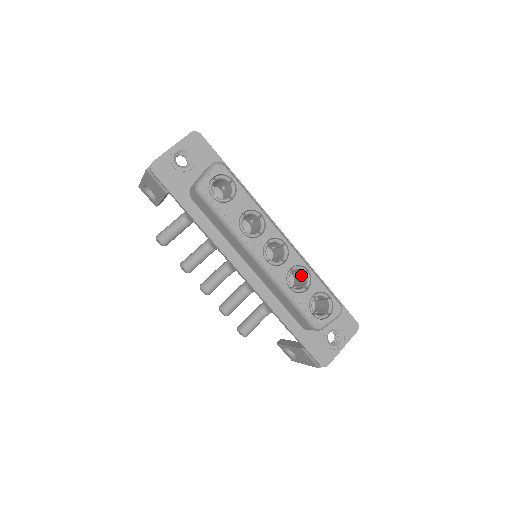
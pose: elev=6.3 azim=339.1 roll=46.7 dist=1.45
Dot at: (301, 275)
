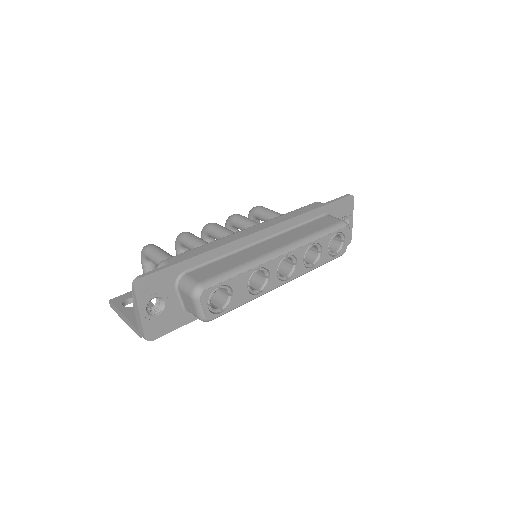
Dot at: occluded
